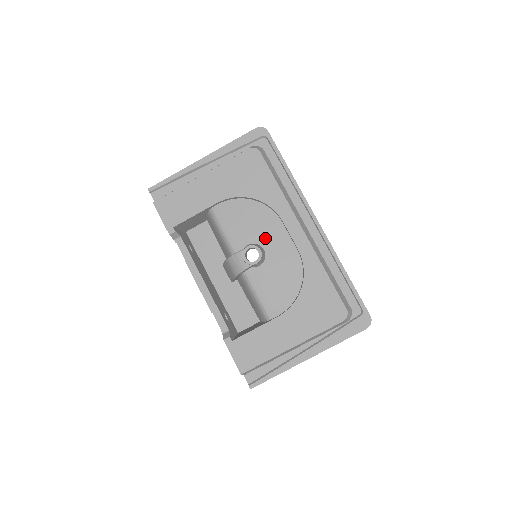
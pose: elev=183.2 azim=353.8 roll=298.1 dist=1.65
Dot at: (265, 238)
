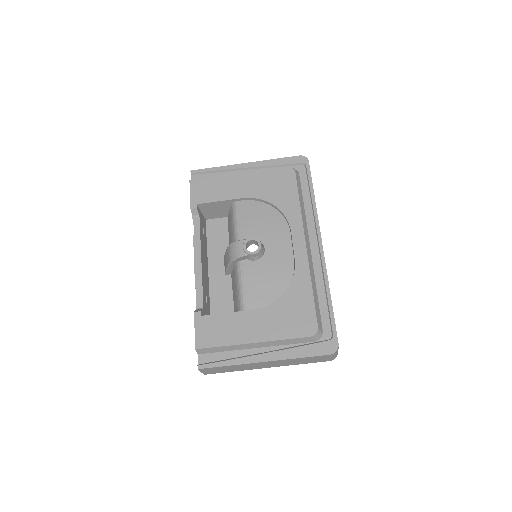
Dot at: (270, 240)
